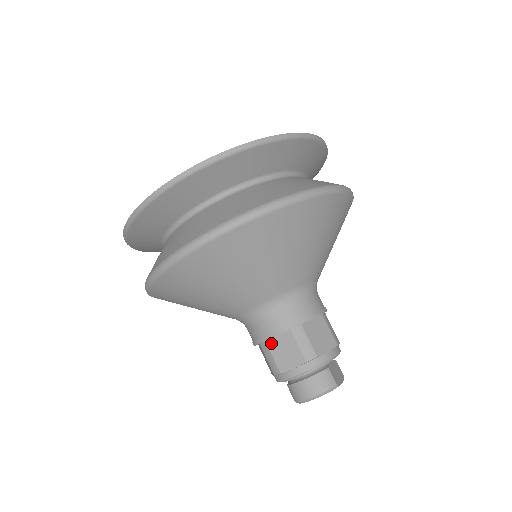
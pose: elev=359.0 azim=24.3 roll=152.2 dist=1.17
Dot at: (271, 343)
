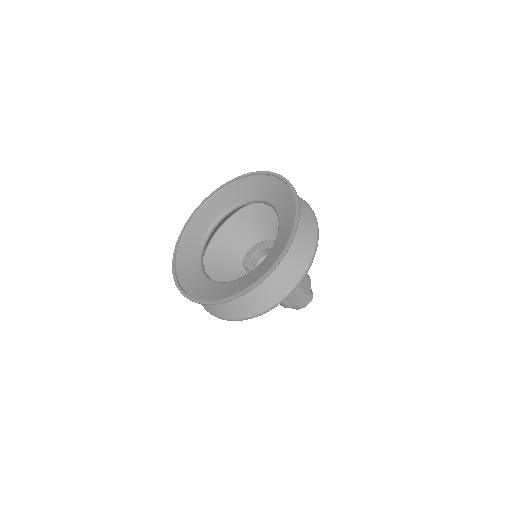
Dot at: occluded
